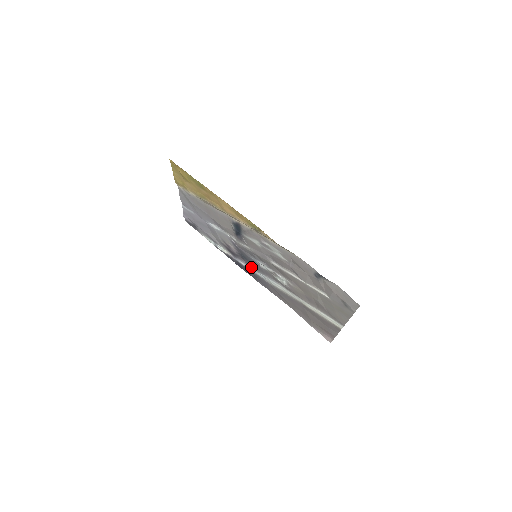
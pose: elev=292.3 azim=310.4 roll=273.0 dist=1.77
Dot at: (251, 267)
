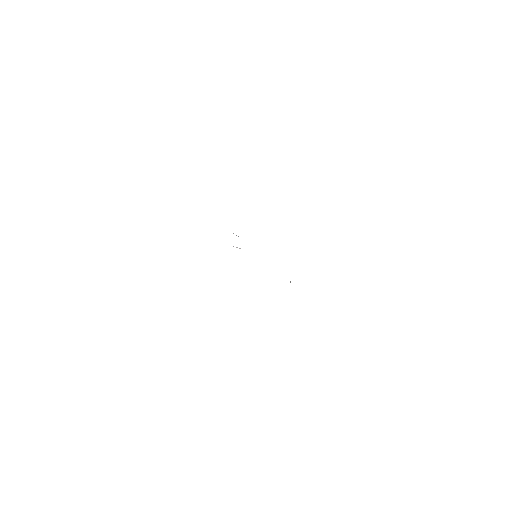
Dot at: occluded
